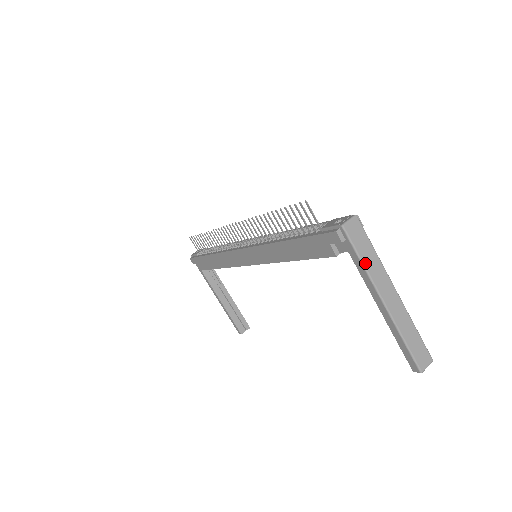
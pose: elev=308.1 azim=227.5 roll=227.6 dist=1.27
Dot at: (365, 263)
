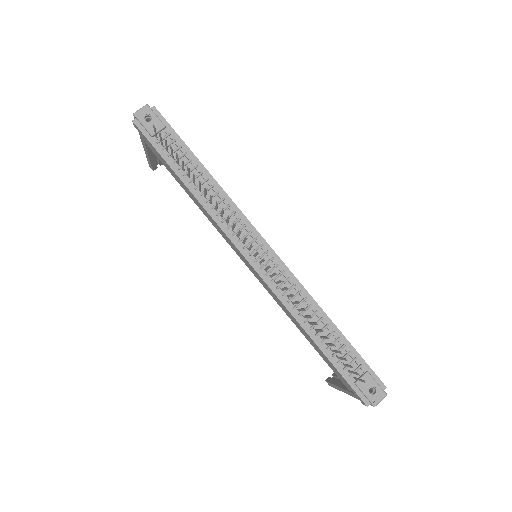
Dot at: occluded
